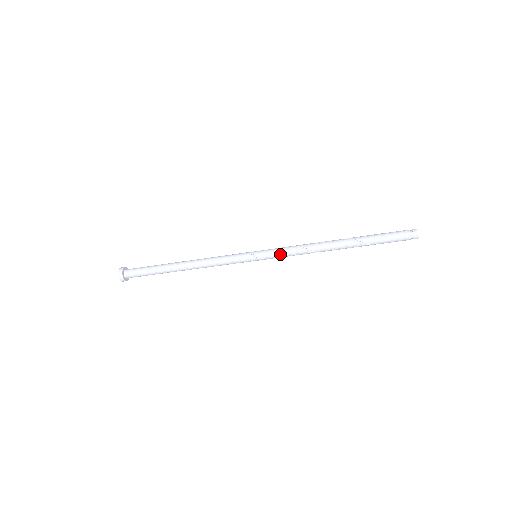
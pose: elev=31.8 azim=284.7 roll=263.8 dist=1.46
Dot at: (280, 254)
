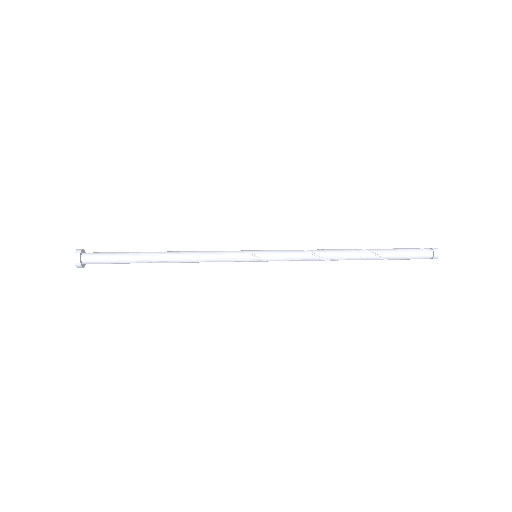
Dot at: (286, 258)
